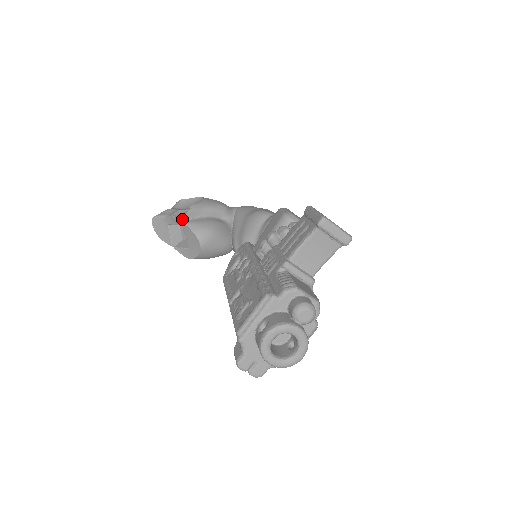
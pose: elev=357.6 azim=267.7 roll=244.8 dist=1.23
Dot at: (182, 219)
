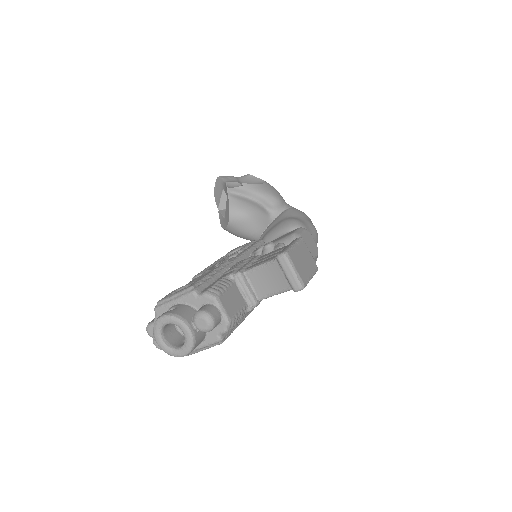
Dot at: (229, 190)
